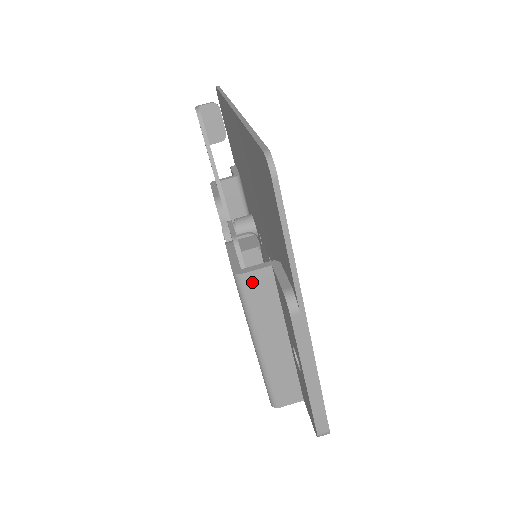
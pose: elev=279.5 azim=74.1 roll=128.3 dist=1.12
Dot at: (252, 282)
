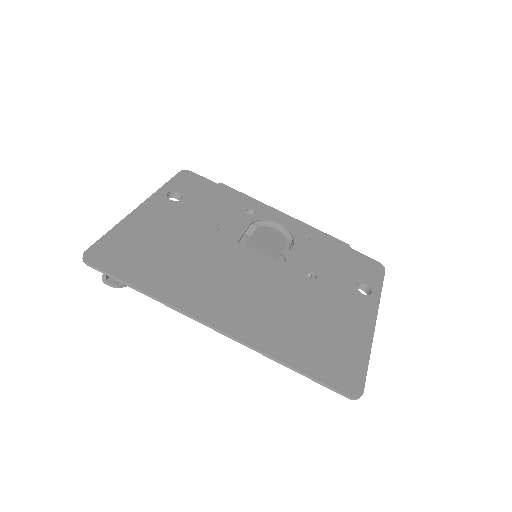
Dot at: occluded
